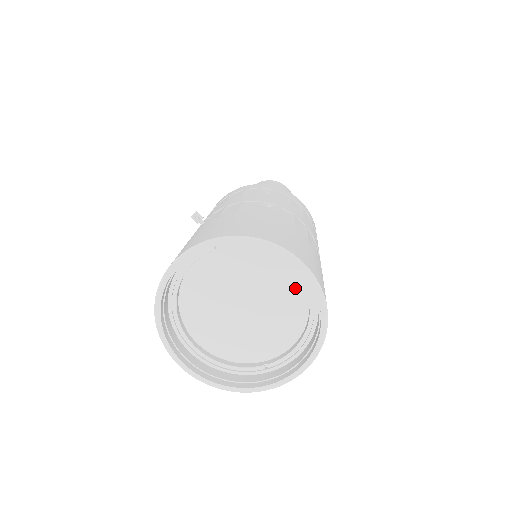
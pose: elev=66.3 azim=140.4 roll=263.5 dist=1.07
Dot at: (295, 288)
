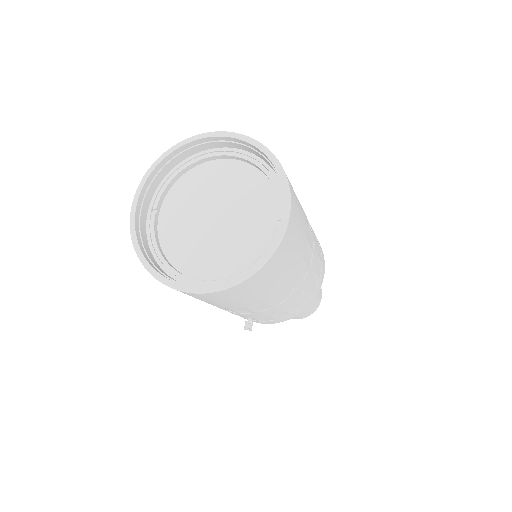
Dot at: (225, 168)
